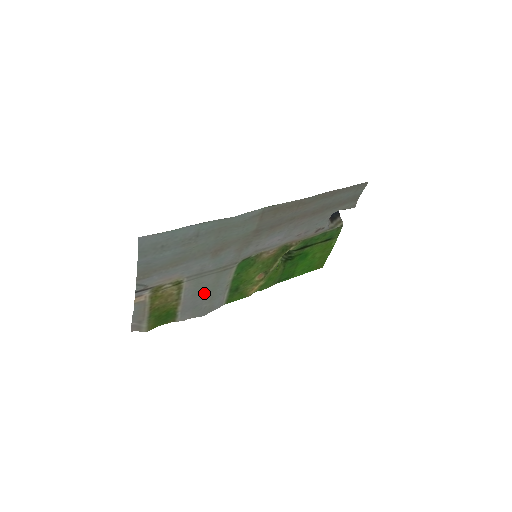
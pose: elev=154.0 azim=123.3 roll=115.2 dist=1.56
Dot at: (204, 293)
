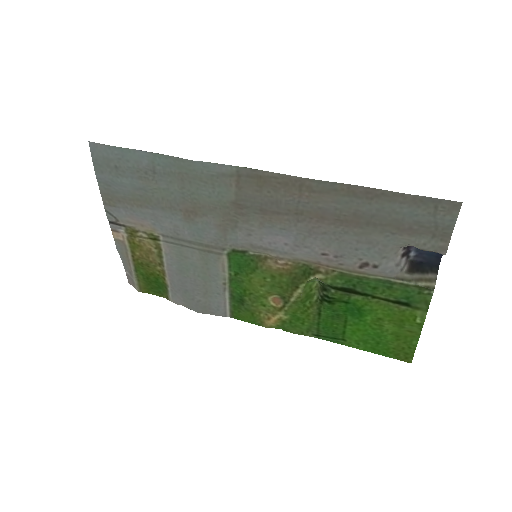
Dot at: (193, 276)
